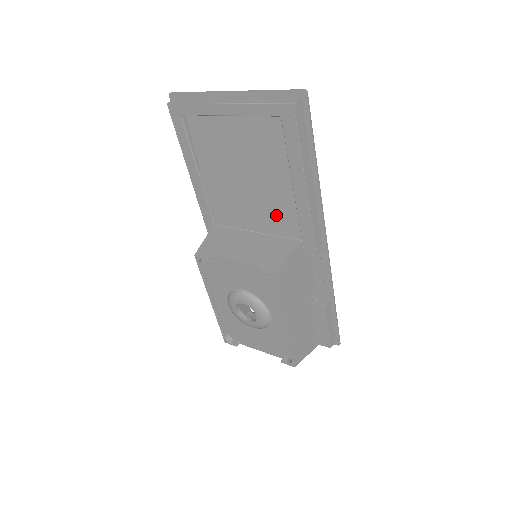
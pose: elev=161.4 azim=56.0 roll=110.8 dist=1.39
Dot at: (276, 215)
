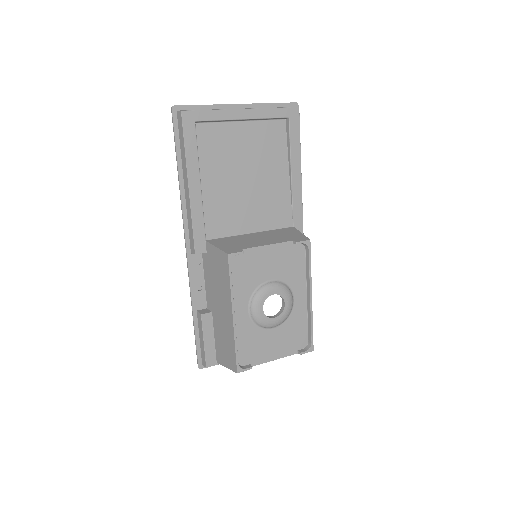
Dot at: (273, 208)
